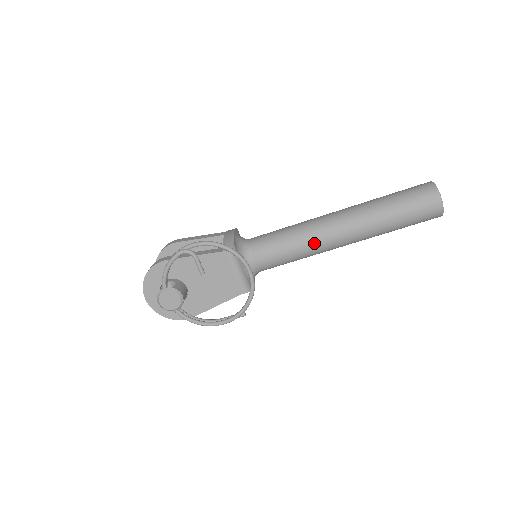
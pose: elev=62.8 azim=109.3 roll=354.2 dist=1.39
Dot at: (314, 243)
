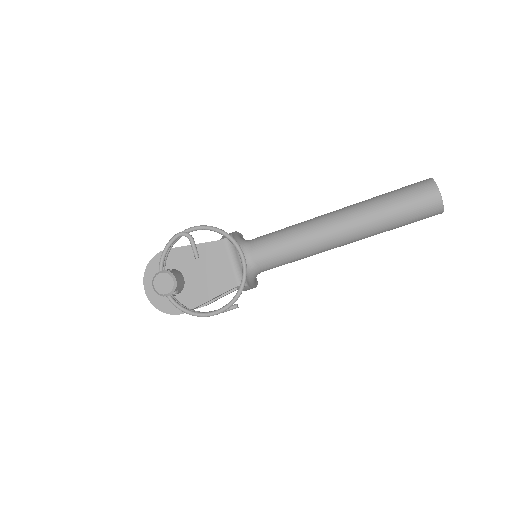
Dot at: (310, 236)
